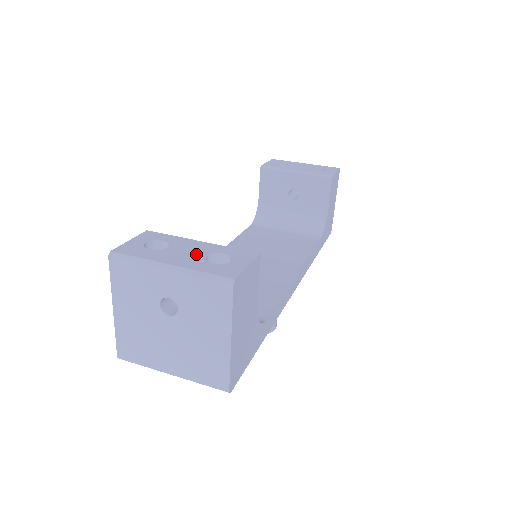
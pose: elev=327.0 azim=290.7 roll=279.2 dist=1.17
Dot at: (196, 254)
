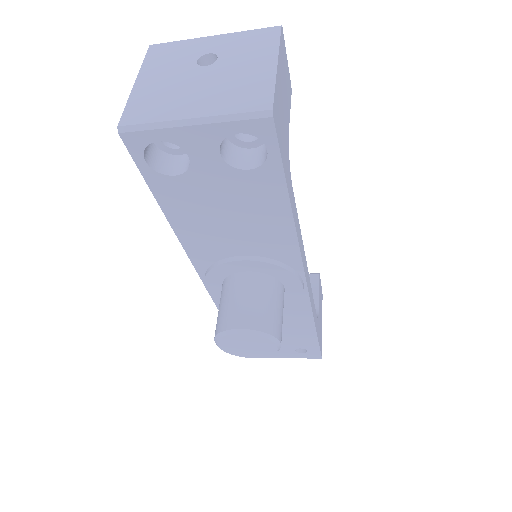
Dot at: occluded
